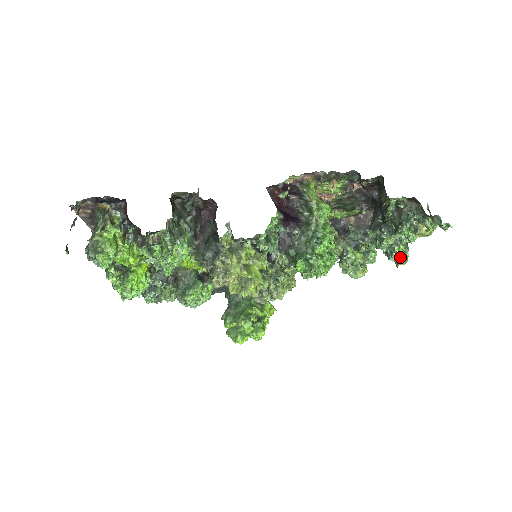
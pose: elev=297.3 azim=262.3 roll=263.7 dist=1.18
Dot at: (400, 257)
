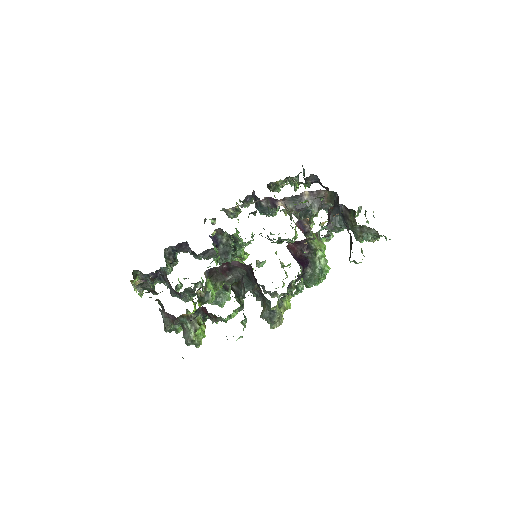
Dot at: occluded
